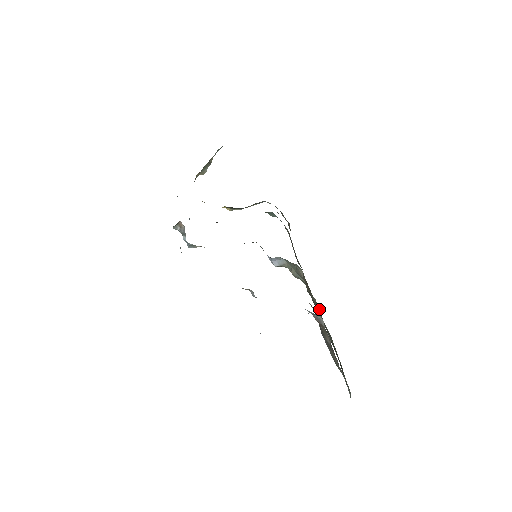
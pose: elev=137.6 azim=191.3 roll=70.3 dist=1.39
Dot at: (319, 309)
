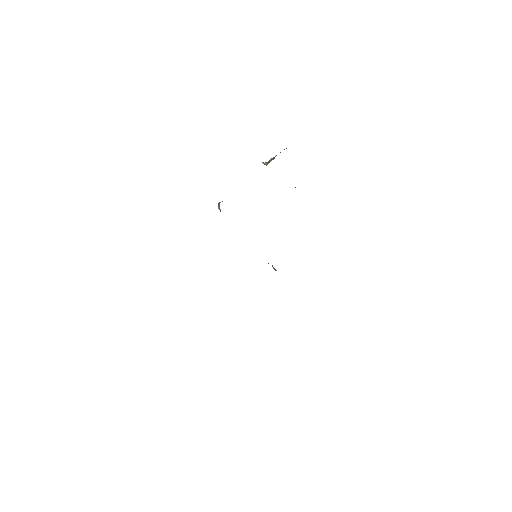
Dot at: occluded
